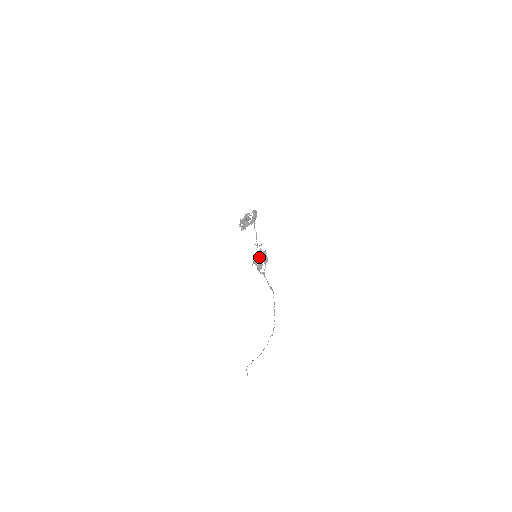
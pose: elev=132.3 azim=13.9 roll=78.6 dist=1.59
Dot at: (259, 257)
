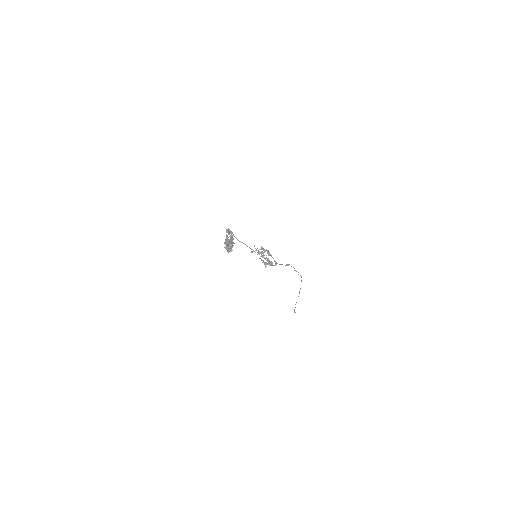
Dot at: (264, 258)
